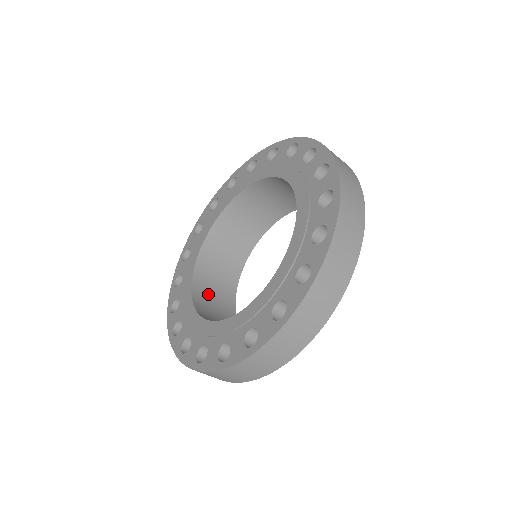
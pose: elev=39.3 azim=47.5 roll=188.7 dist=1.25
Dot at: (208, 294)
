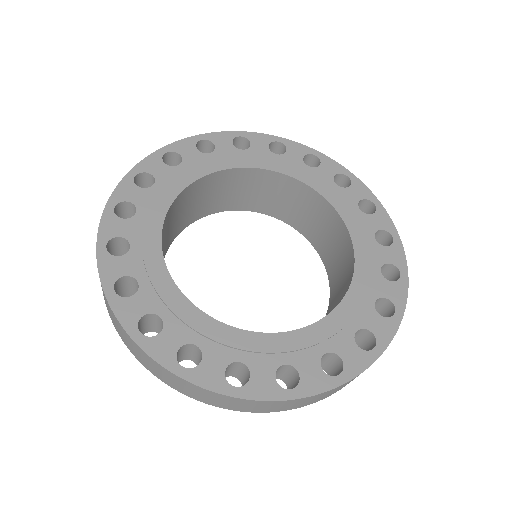
Dot at: occluded
